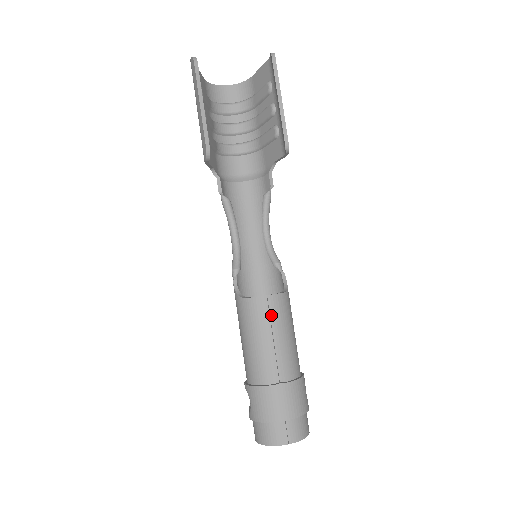
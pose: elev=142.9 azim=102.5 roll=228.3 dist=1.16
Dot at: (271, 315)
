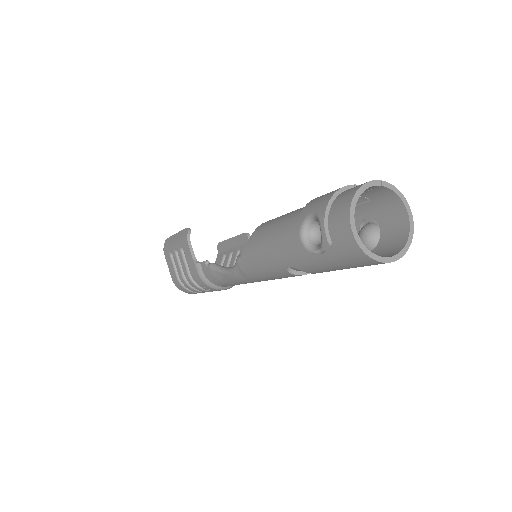
Dot at: occluded
